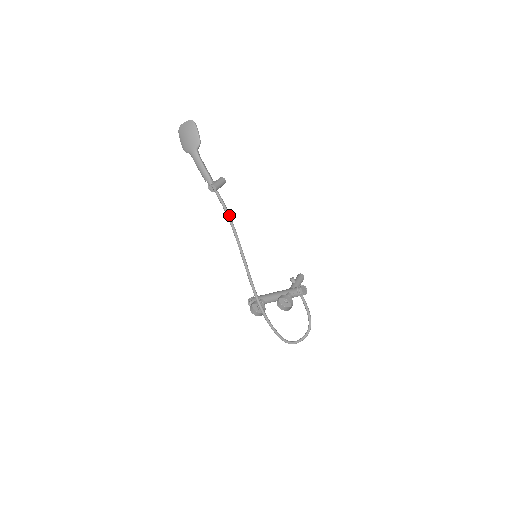
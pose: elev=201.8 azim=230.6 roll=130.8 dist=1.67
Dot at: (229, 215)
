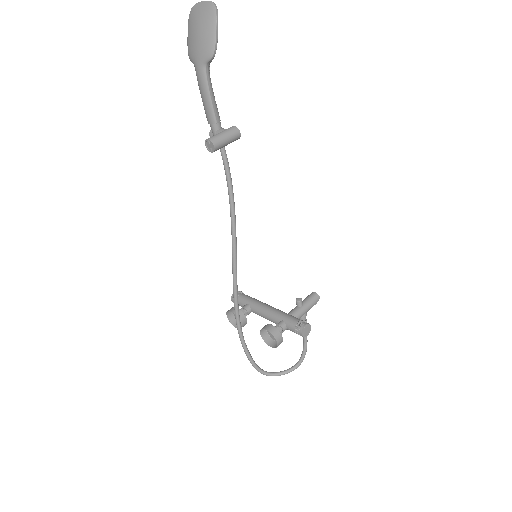
Dot at: (231, 188)
